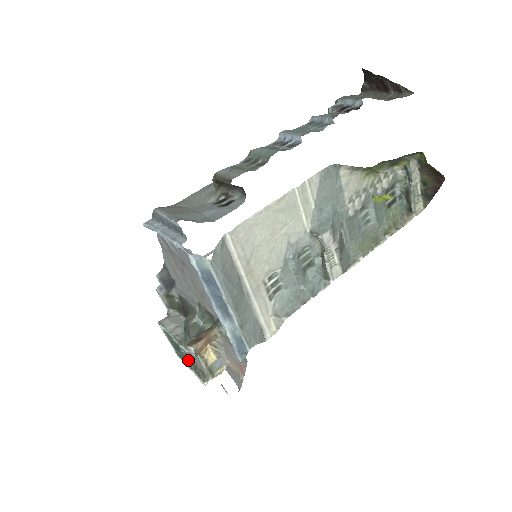
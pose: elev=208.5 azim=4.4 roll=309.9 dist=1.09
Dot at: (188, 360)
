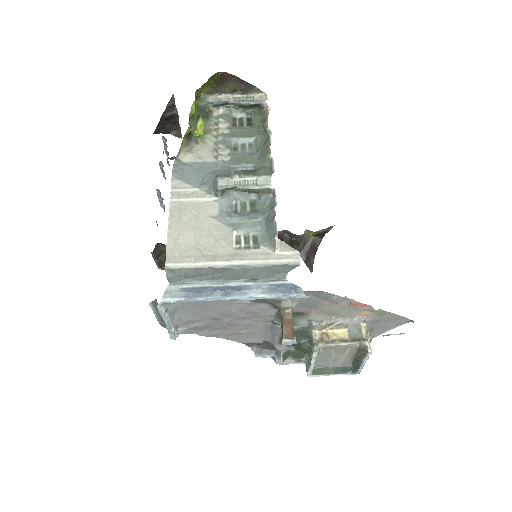
Dot at: (356, 363)
